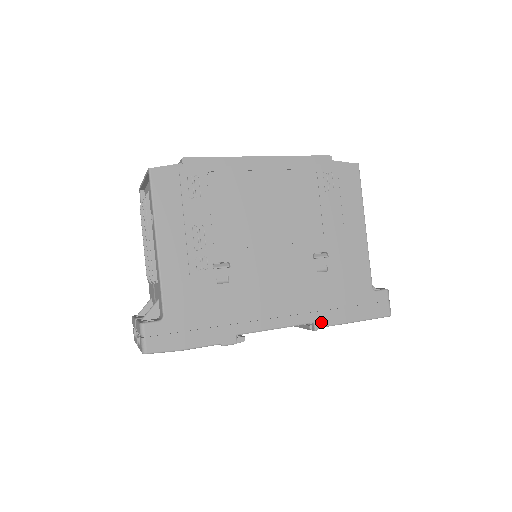
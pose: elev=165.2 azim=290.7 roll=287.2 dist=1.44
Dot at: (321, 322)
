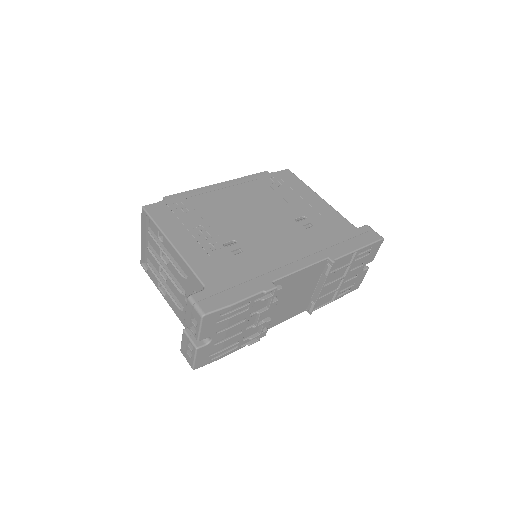
Dot at: (333, 256)
